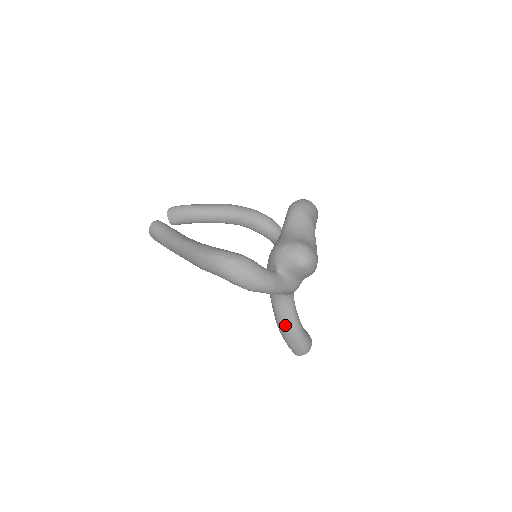
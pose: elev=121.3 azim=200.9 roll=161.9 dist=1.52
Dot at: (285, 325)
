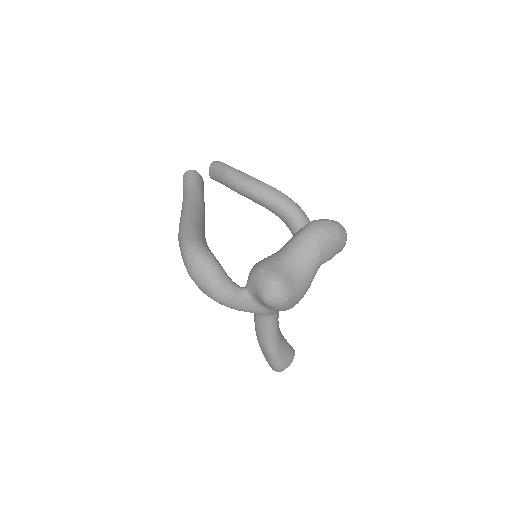
Dot at: (259, 337)
